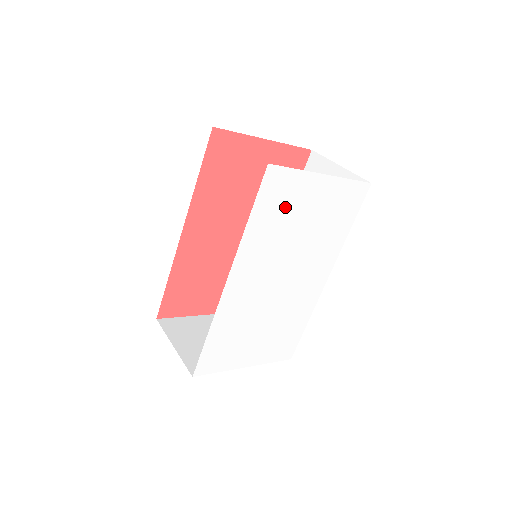
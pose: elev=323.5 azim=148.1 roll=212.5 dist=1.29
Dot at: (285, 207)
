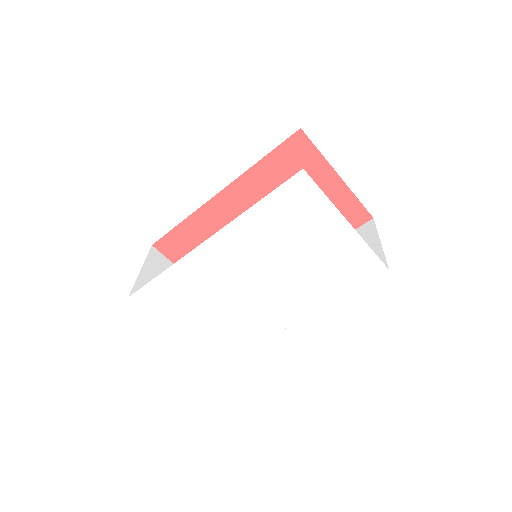
Dot at: (295, 220)
